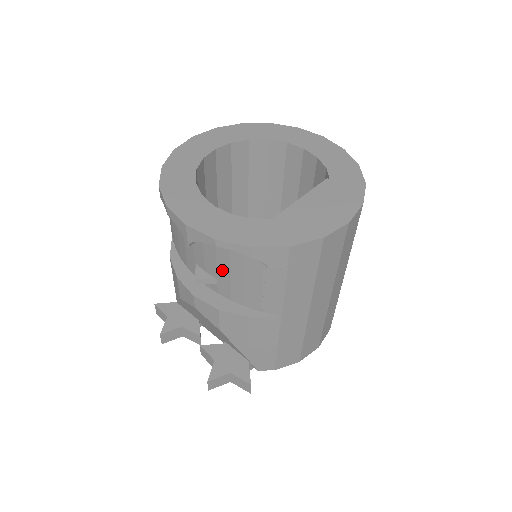
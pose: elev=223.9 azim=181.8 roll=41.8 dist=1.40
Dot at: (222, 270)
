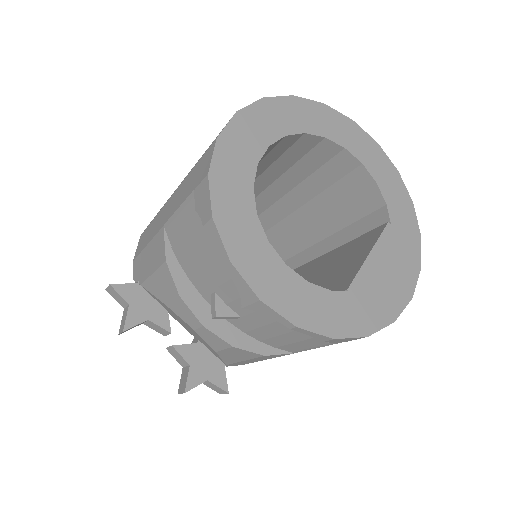
Dot at: (258, 318)
